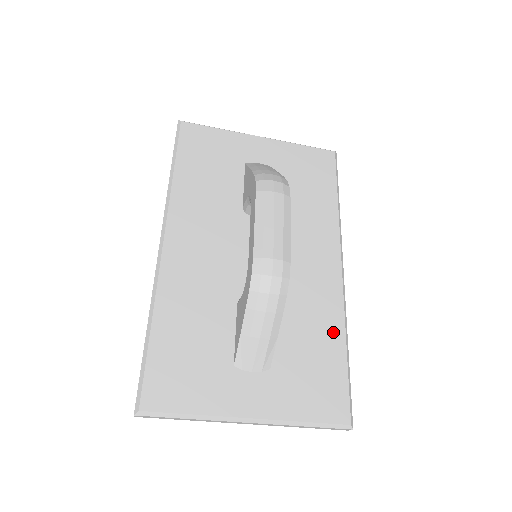
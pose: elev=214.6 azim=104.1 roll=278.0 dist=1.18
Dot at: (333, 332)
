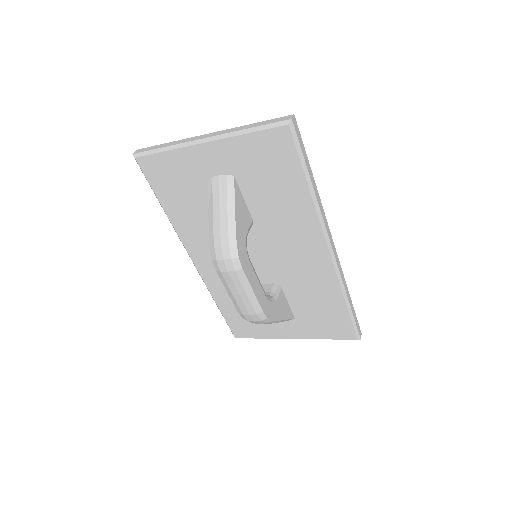
Dot at: (333, 296)
